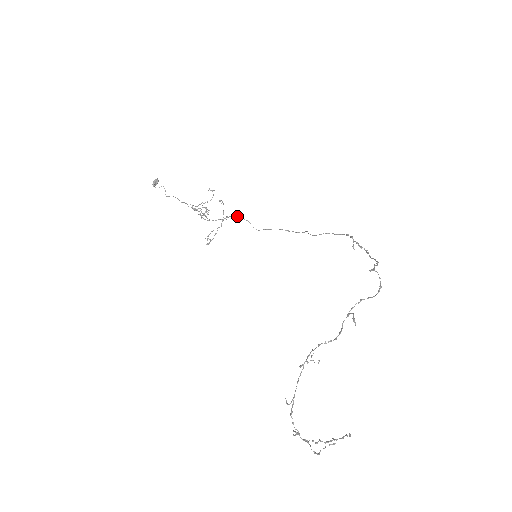
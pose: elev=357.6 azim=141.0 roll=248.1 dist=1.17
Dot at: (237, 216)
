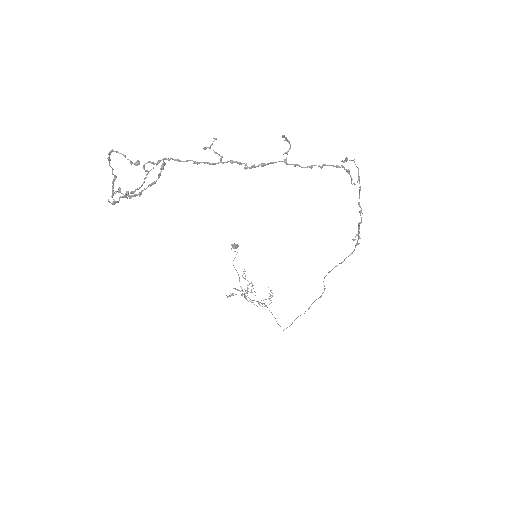
Dot at: occluded
